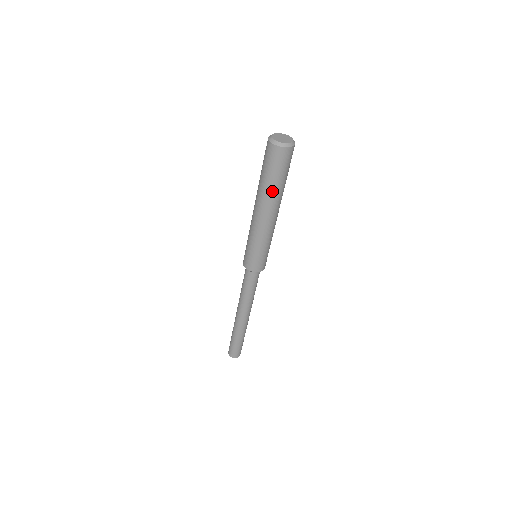
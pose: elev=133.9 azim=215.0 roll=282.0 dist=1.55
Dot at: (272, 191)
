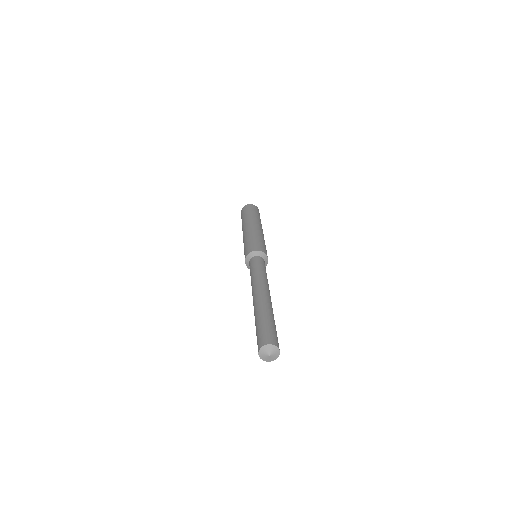
Dot at: (260, 220)
